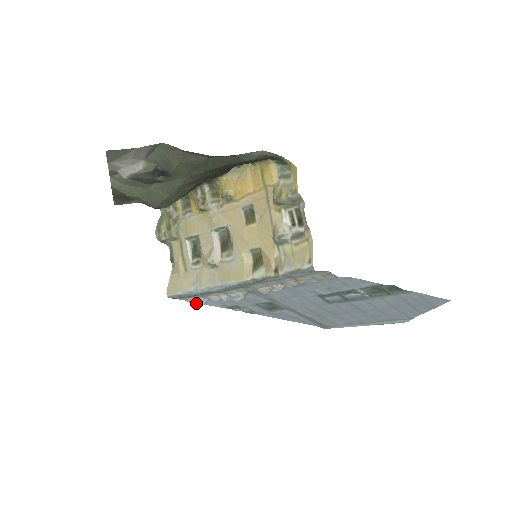
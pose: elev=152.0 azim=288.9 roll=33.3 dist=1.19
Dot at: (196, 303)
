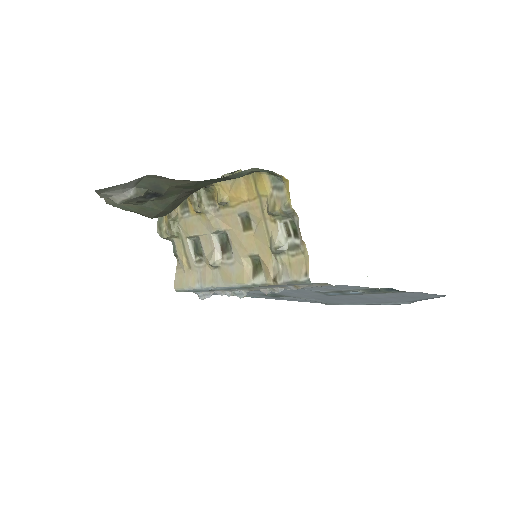
Dot at: (203, 295)
